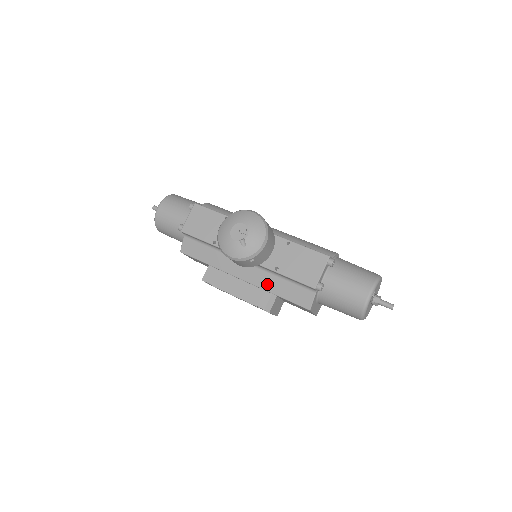
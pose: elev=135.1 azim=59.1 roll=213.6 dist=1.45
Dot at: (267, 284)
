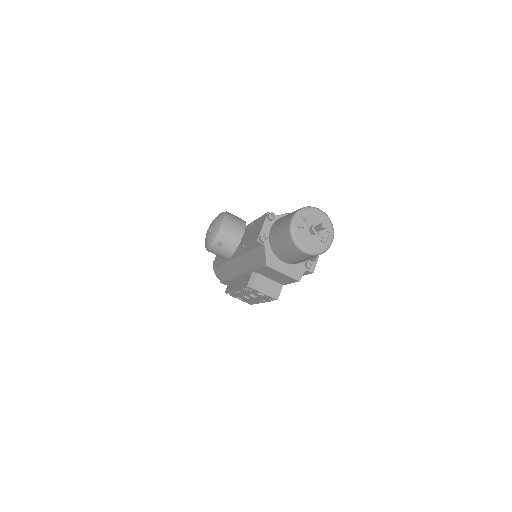
Dot at: (248, 266)
